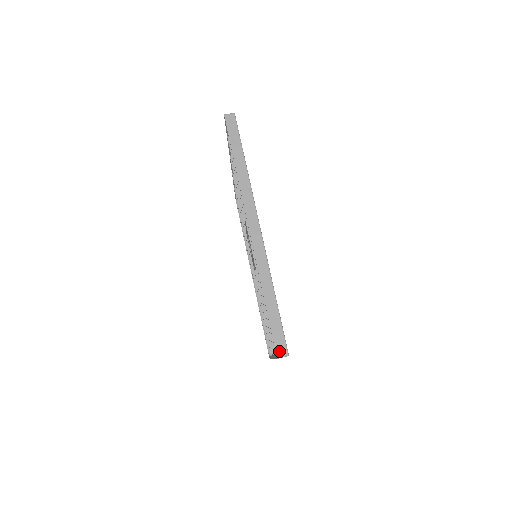
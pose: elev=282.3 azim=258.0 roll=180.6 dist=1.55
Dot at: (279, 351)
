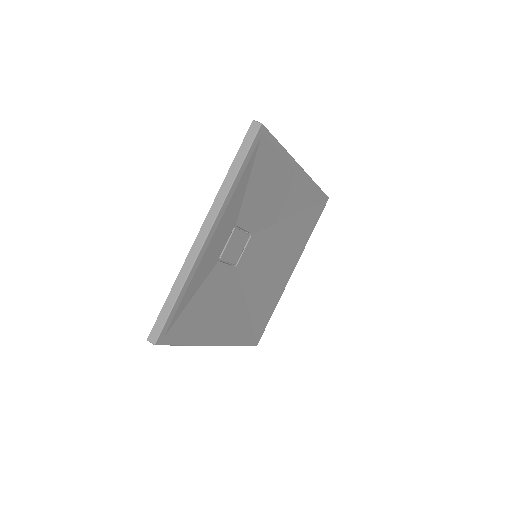
Dot at: (151, 336)
